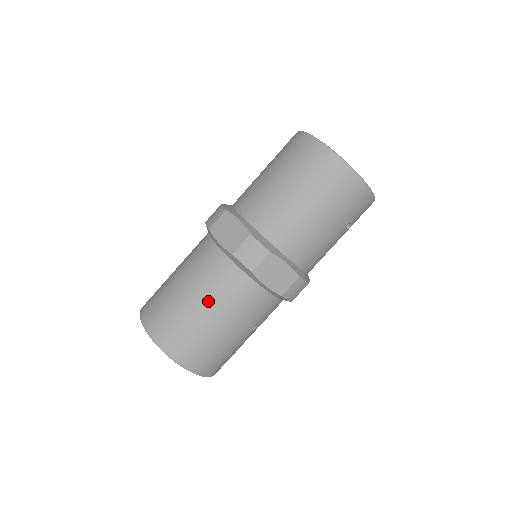
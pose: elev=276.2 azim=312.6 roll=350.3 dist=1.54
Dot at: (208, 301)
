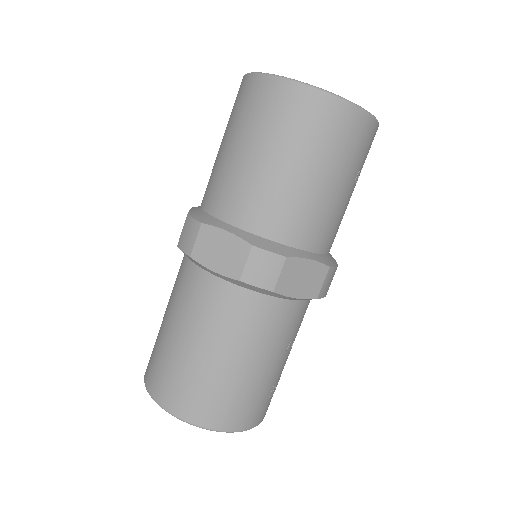
Dot at: (231, 347)
